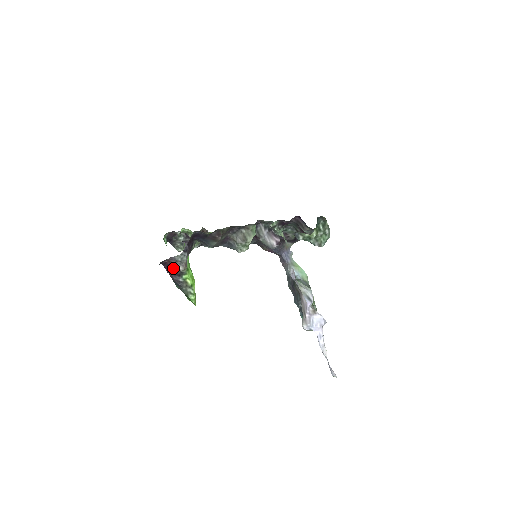
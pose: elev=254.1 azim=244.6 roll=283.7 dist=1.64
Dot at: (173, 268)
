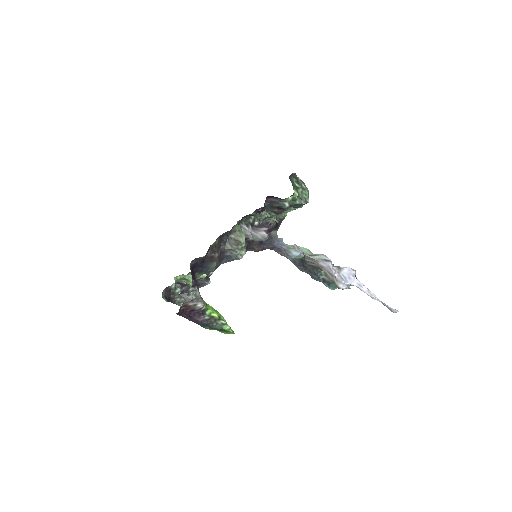
Dot at: (193, 310)
